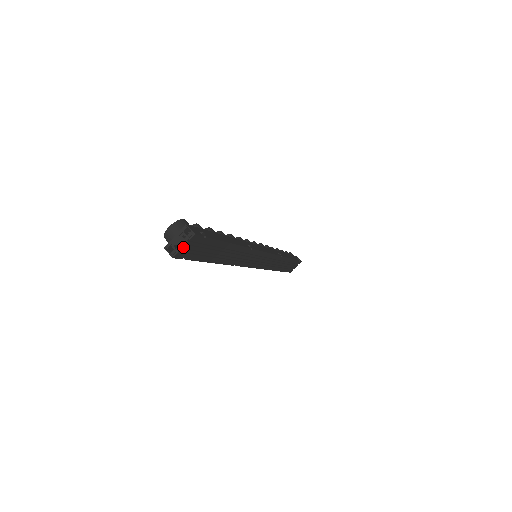
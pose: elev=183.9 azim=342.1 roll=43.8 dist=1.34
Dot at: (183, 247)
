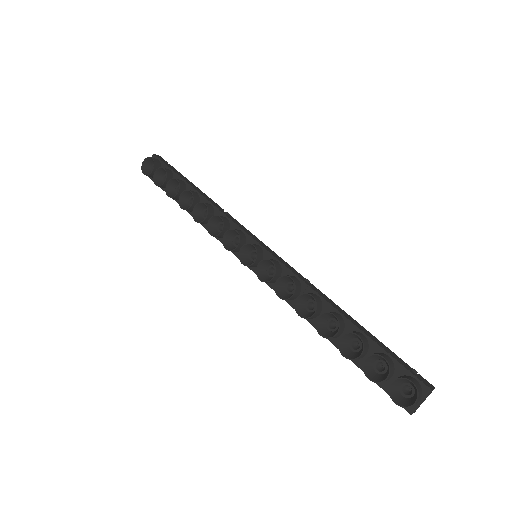
Dot at: (423, 401)
